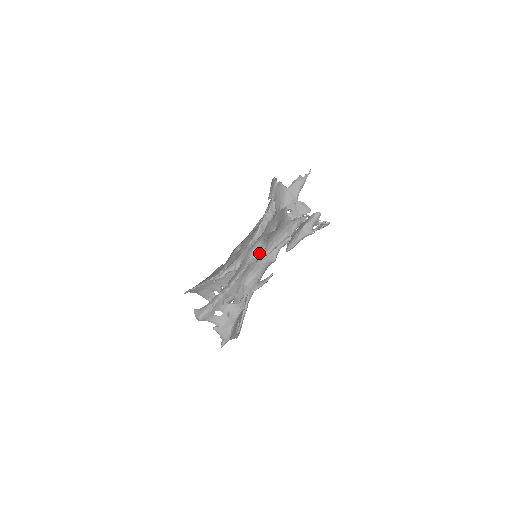
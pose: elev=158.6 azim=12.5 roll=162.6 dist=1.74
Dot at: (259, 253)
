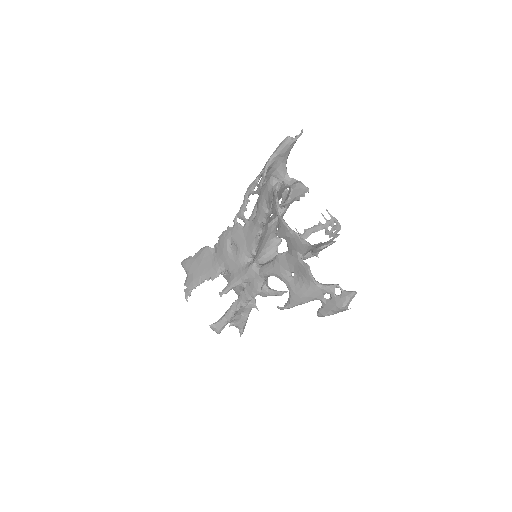
Dot at: (269, 276)
